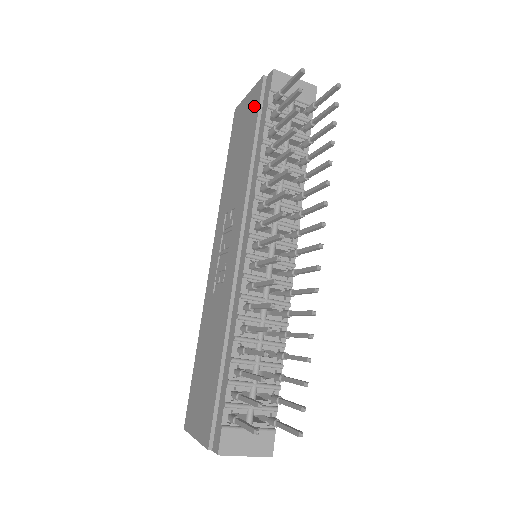
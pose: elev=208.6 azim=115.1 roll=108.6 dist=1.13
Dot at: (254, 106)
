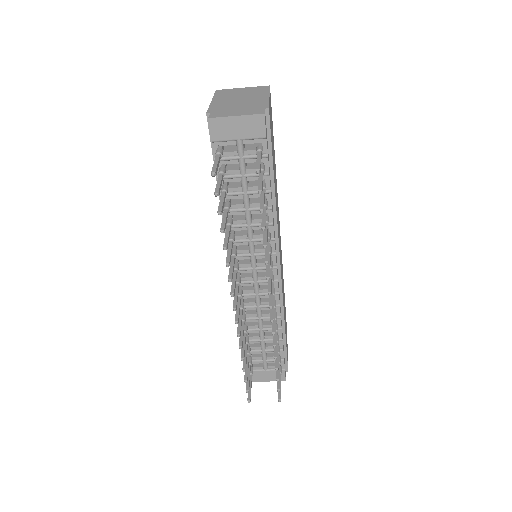
Dot at: occluded
